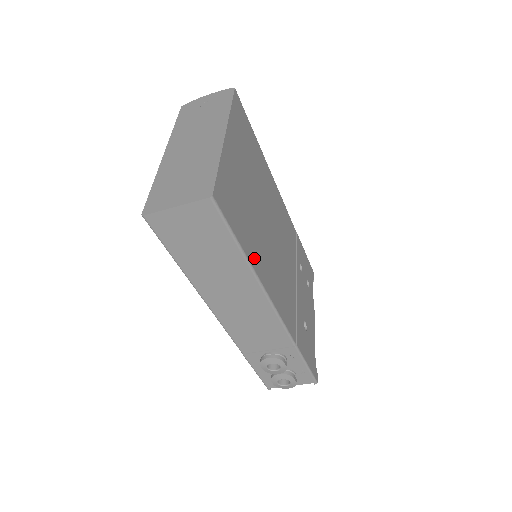
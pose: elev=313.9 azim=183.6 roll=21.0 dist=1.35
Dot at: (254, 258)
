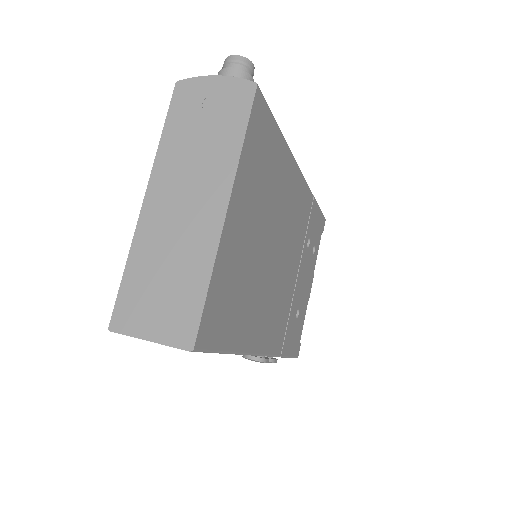
Dot at: (244, 337)
